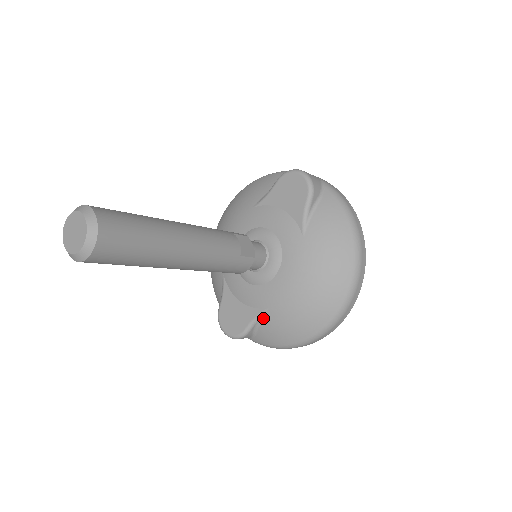
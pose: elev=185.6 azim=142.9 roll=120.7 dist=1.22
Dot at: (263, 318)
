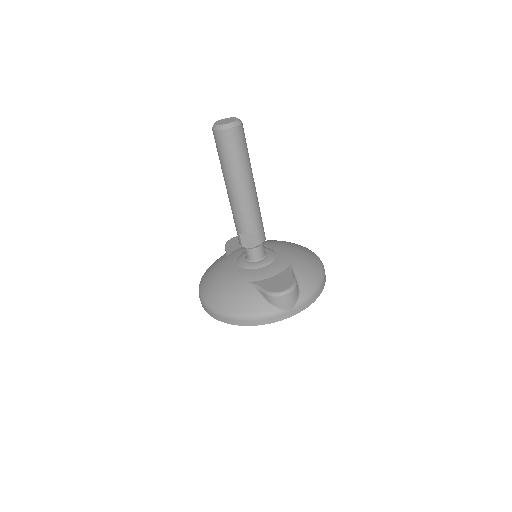
Dot at: (294, 271)
